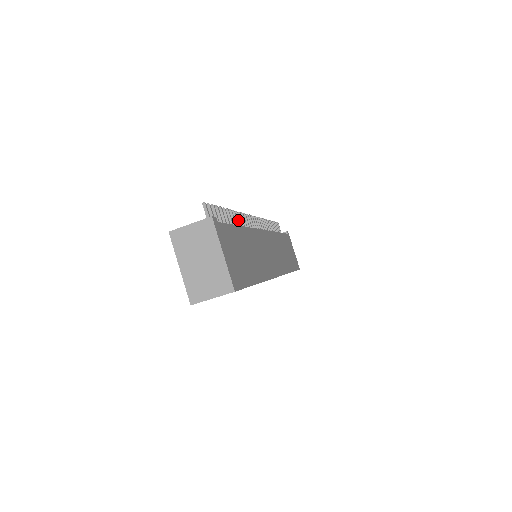
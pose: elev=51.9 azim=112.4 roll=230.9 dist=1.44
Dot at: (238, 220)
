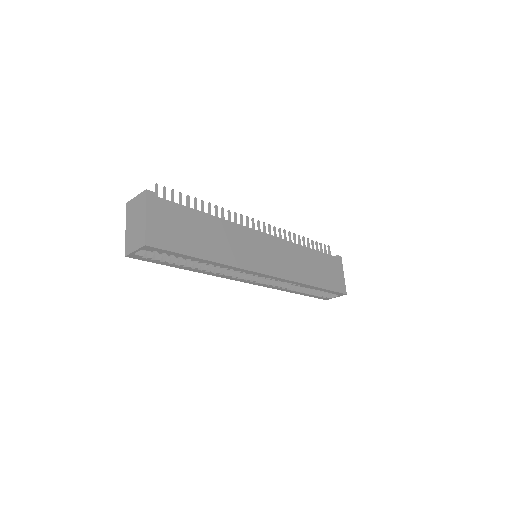
Dot at: (222, 214)
